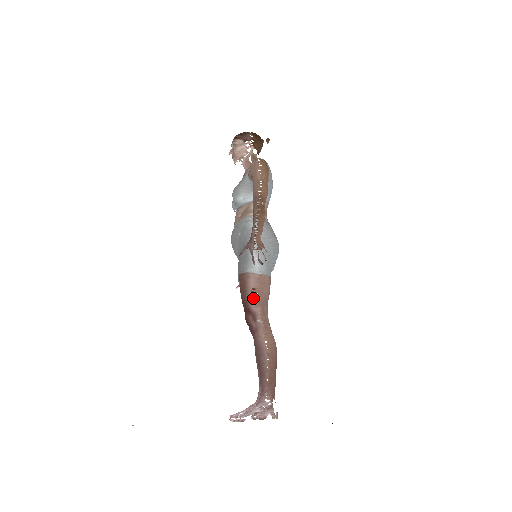
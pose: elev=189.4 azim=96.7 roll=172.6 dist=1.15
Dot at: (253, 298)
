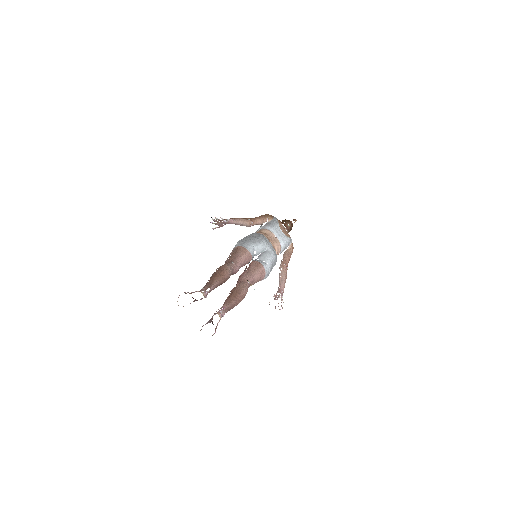
Dot at: occluded
